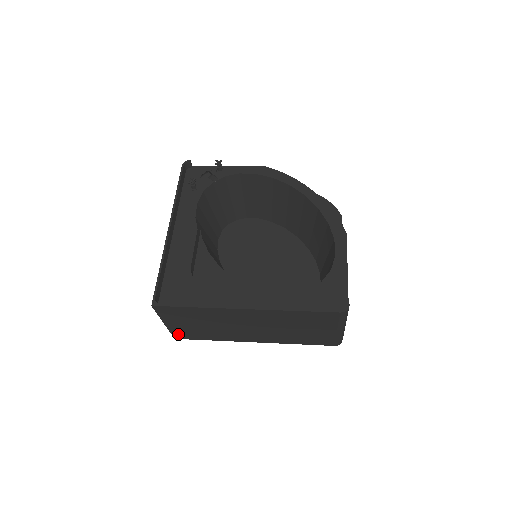
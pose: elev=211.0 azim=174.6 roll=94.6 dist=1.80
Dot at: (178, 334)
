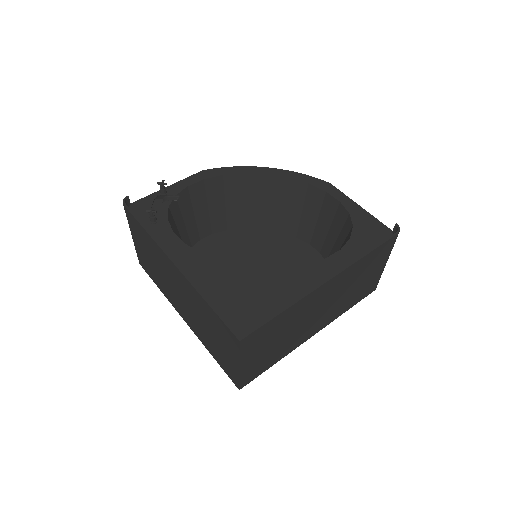
Dot at: (246, 378)
